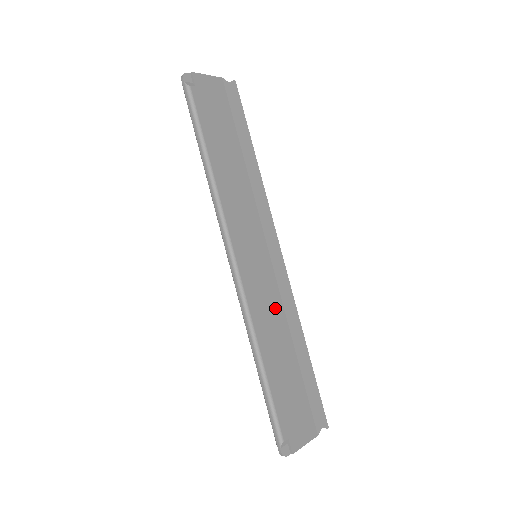
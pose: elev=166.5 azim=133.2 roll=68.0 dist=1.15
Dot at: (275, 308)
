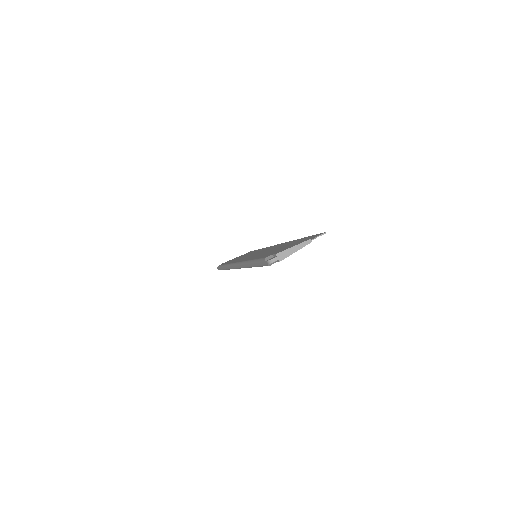
Dot at: occluded
